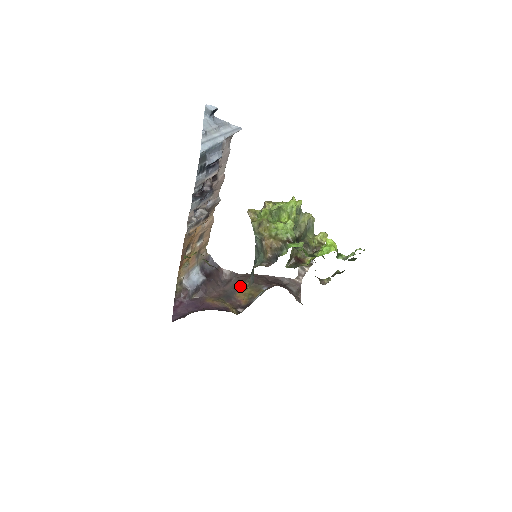
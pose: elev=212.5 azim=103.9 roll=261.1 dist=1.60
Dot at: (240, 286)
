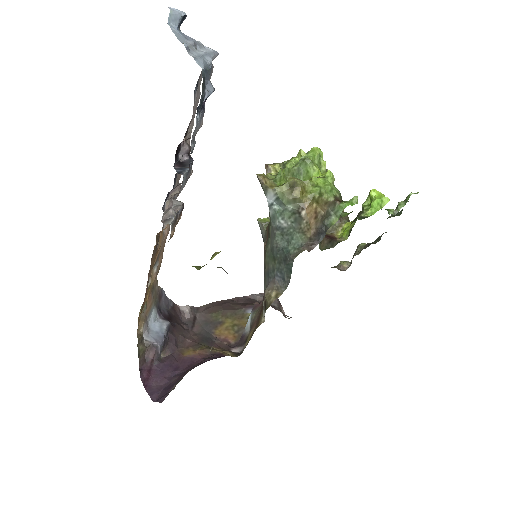
Dot at: (213, 320)
